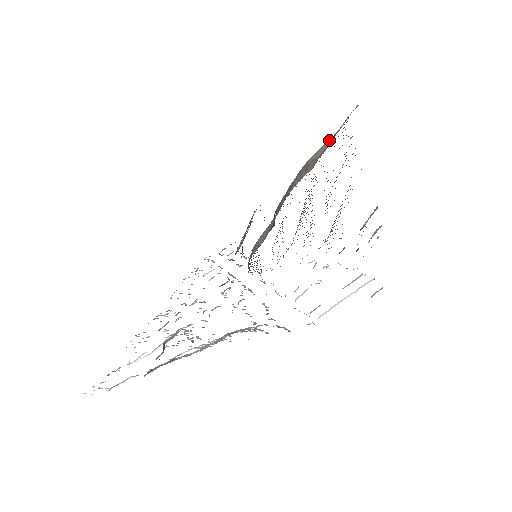
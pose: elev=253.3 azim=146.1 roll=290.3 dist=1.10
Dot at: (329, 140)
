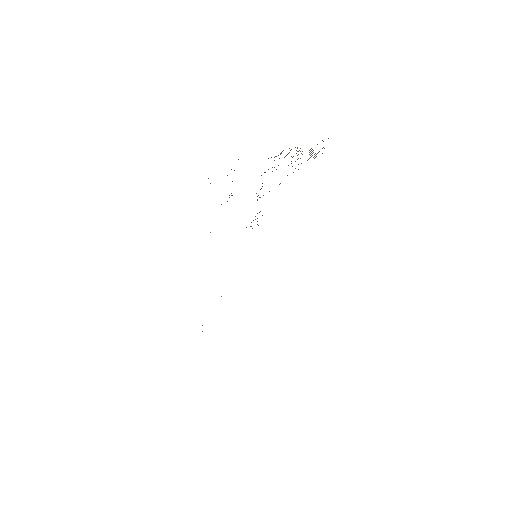
Dot at: occluded
